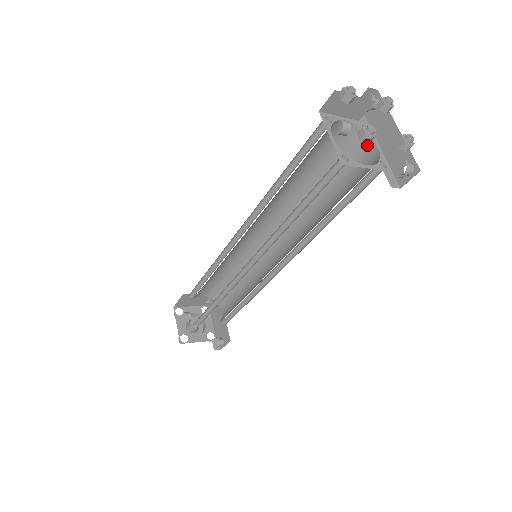
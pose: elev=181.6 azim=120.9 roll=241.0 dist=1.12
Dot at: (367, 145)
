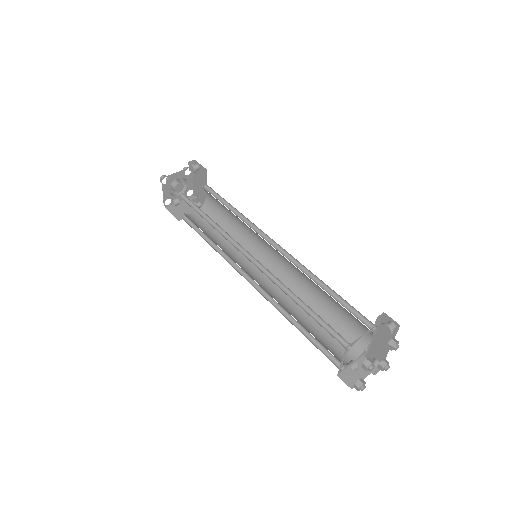
Dot at: occluded
